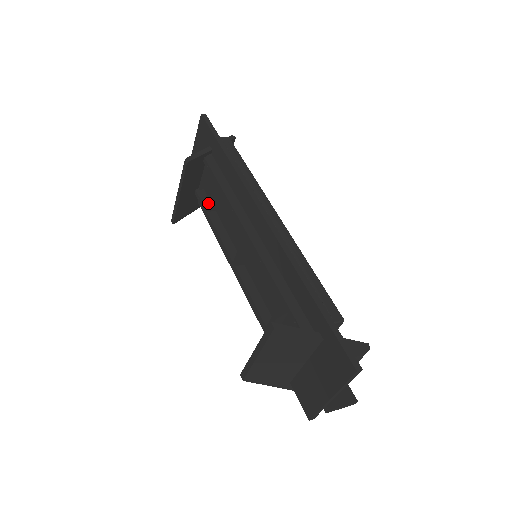
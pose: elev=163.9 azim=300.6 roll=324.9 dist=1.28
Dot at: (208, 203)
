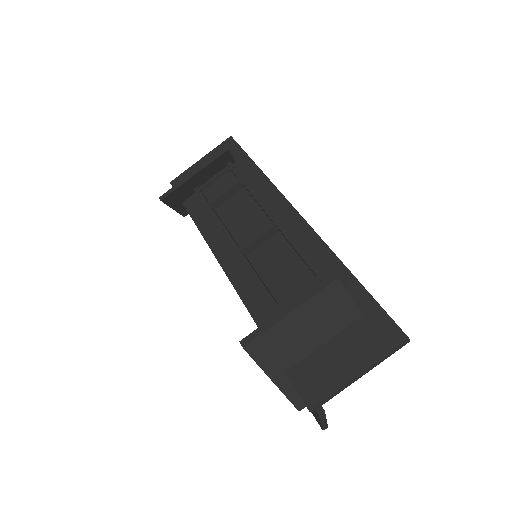
Dot at: (217, 197)
